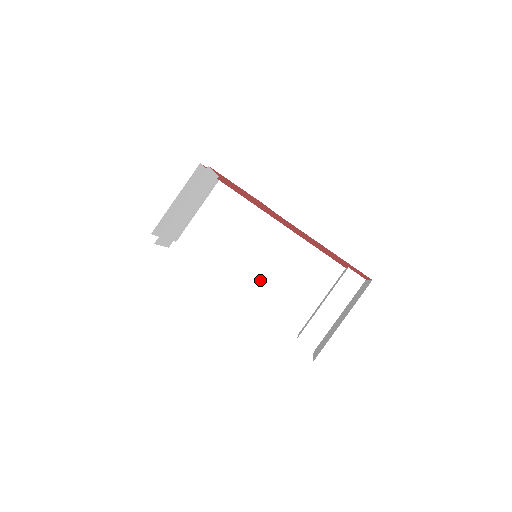
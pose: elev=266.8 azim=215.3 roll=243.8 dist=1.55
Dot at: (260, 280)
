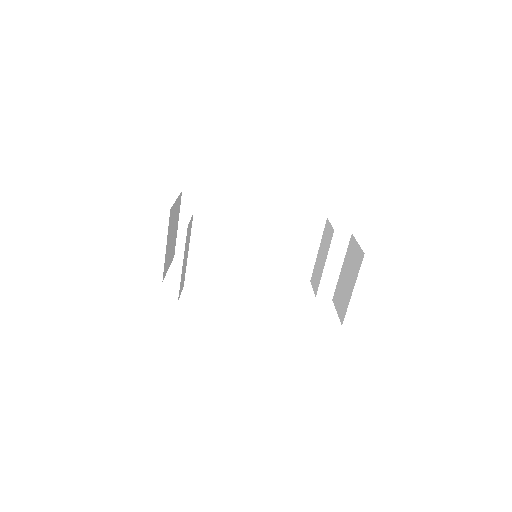
Dot at: (261, 256)
